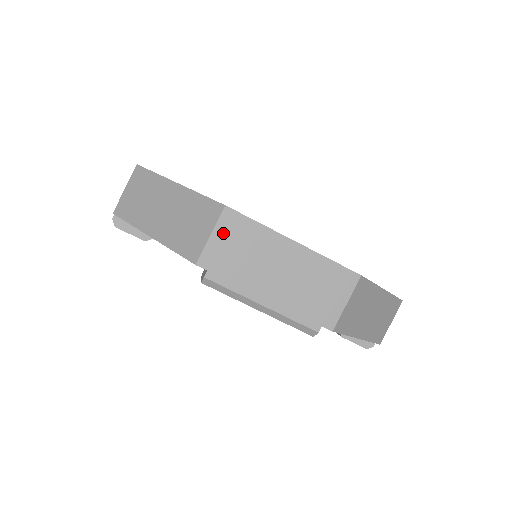
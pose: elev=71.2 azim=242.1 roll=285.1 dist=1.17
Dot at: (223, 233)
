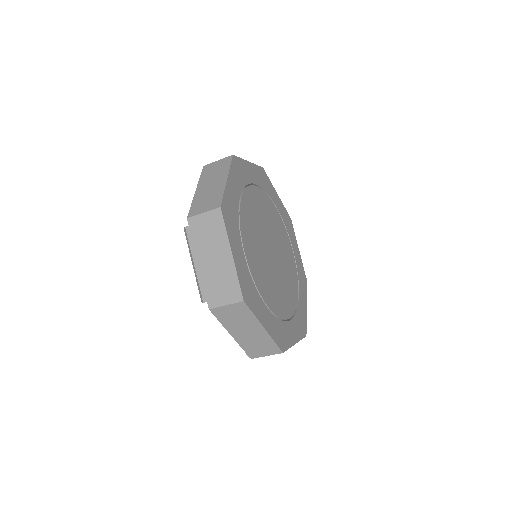
Dot at: (209, 217)
